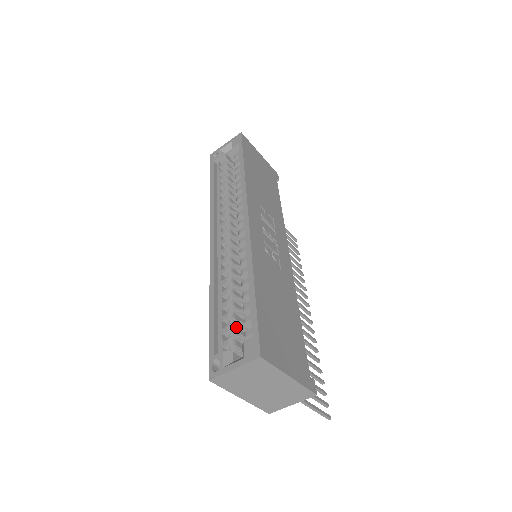
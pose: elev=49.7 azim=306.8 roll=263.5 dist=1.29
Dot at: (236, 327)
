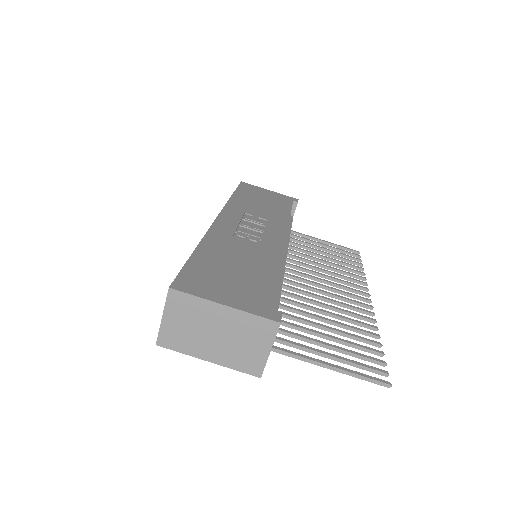
Dot at: occluded
